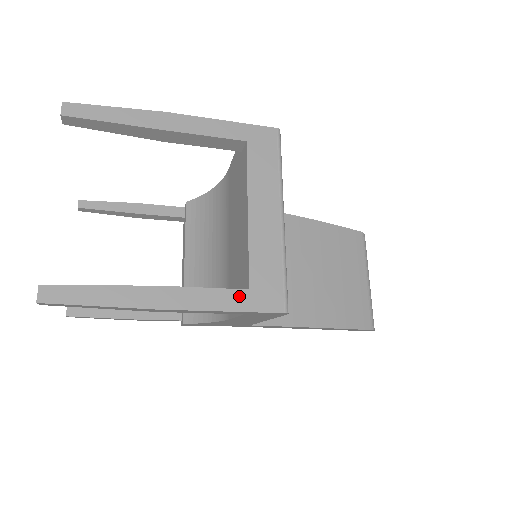
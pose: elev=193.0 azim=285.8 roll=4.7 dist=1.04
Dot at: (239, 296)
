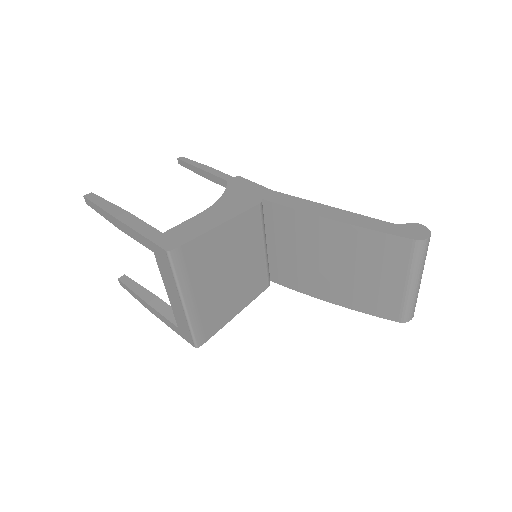
Dot at: (175, 328)
